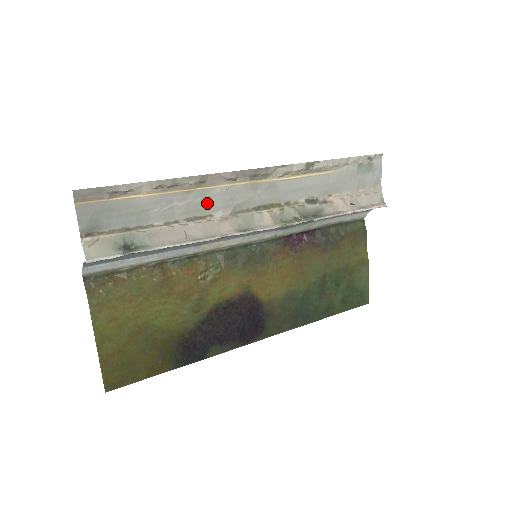
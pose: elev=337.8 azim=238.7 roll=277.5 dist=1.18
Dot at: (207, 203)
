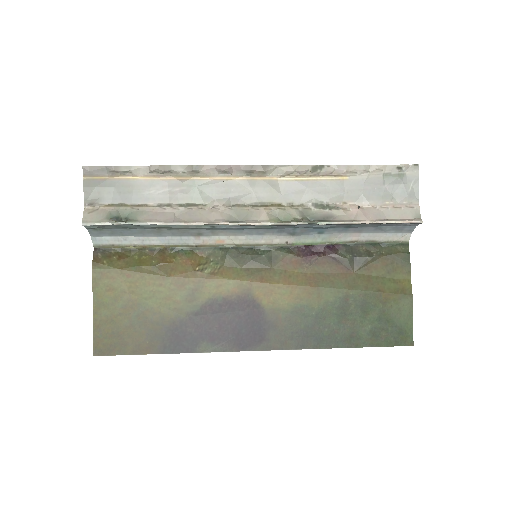
Dot at: (201, 192)
